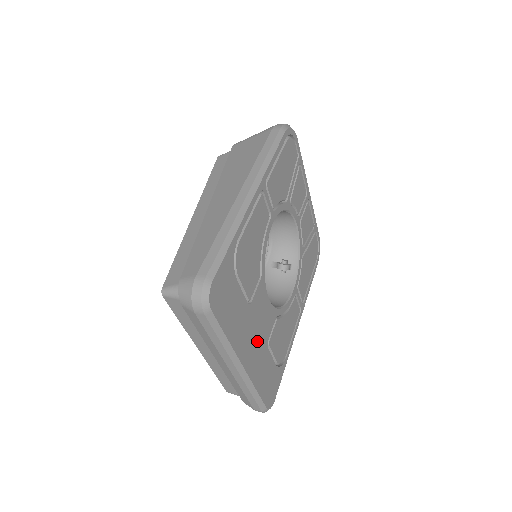
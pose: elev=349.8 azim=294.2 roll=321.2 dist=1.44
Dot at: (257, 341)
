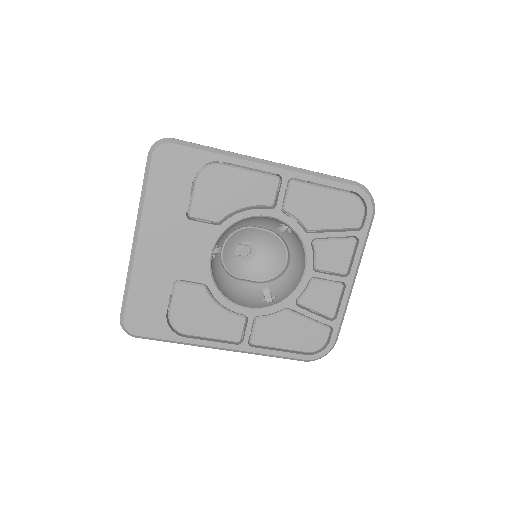
Dot at: (168, 255)
